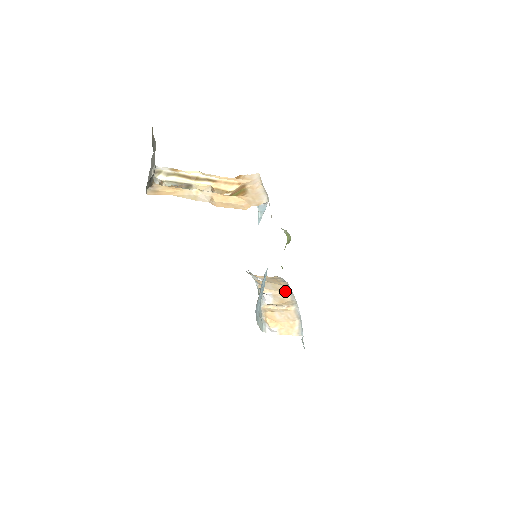
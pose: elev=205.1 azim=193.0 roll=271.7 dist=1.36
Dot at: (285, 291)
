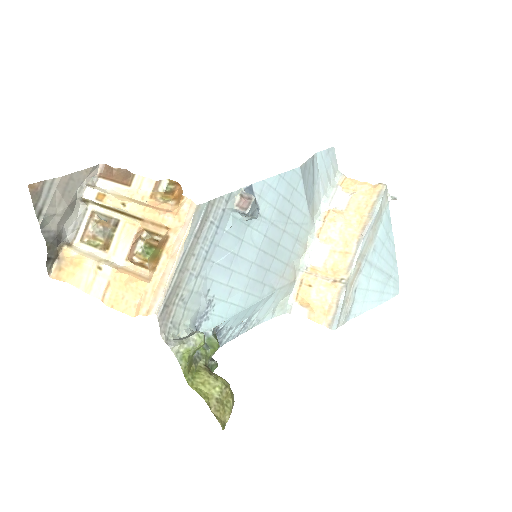
Dot at: (350, 246)
